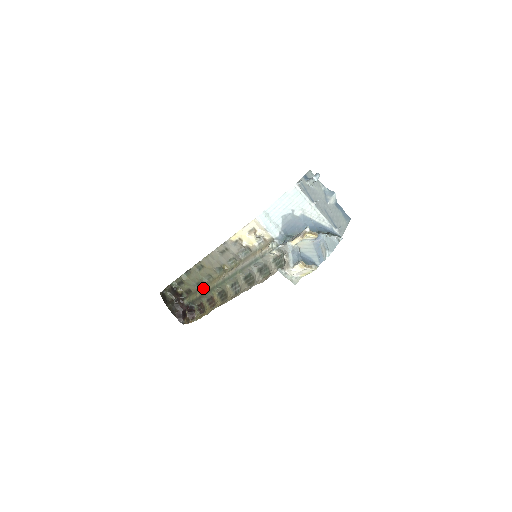
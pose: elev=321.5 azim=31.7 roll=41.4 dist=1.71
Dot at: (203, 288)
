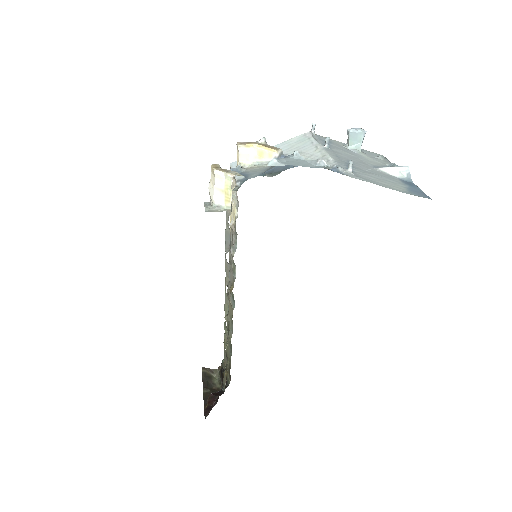
Dot at: occluded
